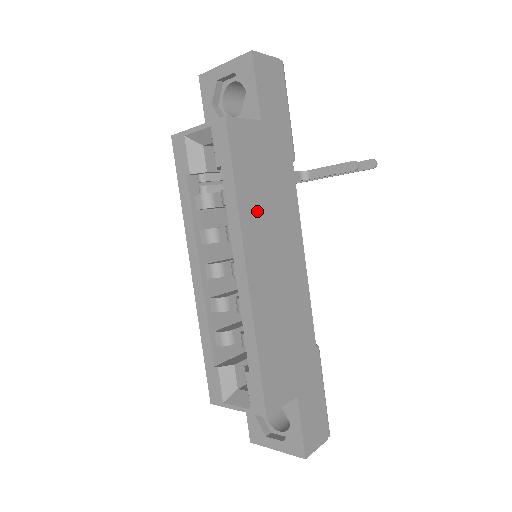
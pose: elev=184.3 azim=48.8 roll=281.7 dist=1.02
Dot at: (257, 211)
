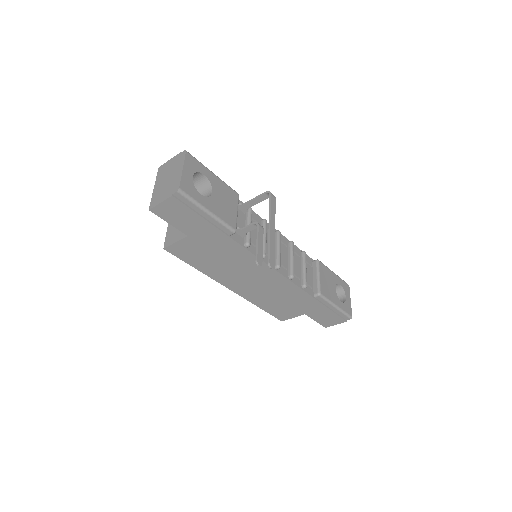
Dot at: (219, 270)
